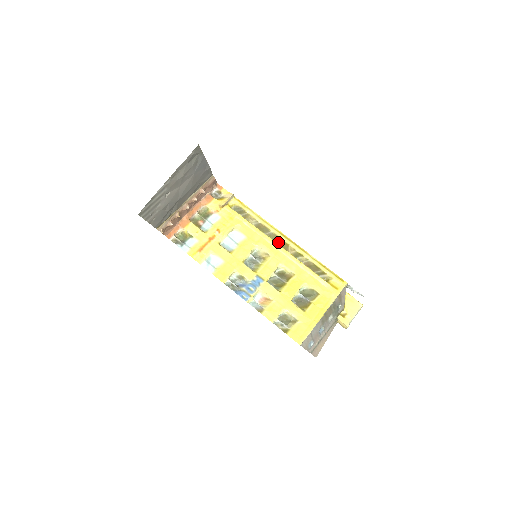
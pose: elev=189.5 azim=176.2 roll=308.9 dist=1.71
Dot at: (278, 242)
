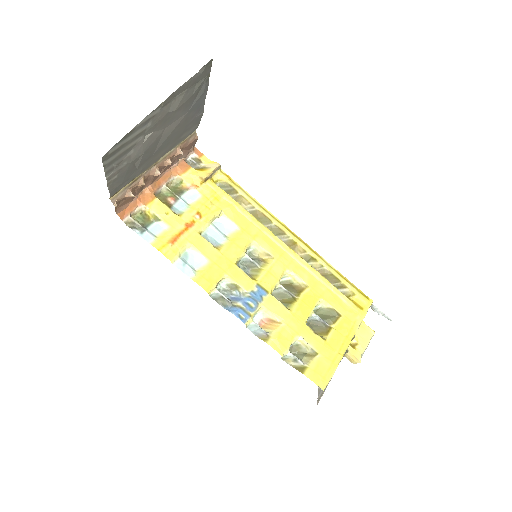
Dot at: (281, 239)
